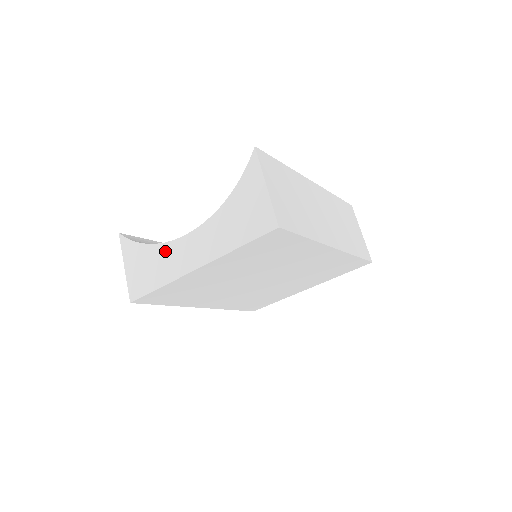
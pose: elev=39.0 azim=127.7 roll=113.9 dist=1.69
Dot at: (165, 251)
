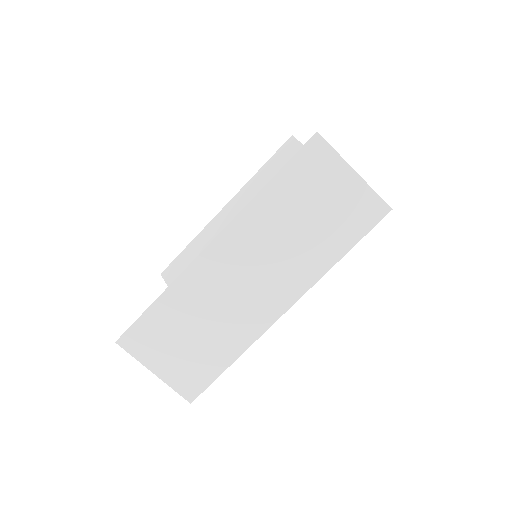
Dot at: occluded
